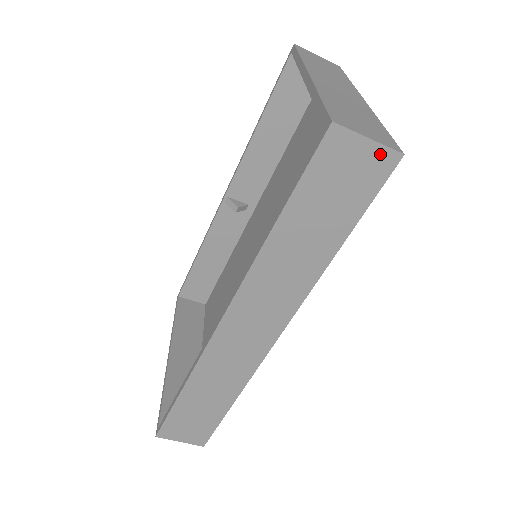
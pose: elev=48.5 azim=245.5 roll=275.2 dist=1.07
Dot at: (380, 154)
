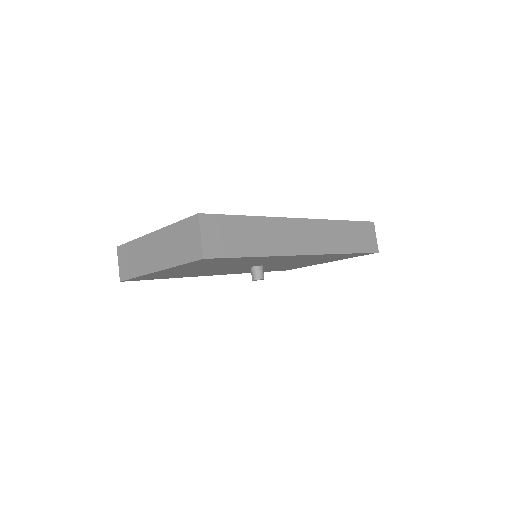
Dot at: (375, 244)
